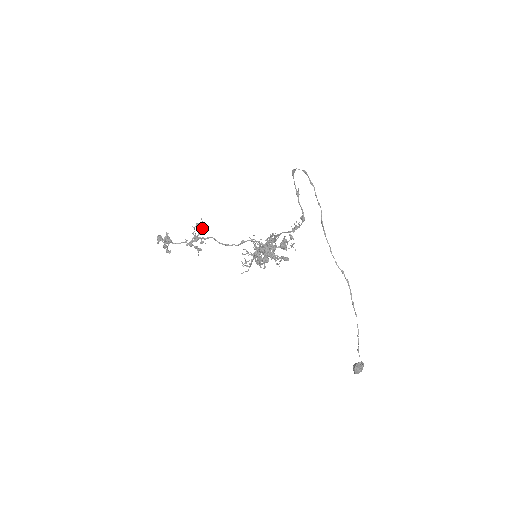
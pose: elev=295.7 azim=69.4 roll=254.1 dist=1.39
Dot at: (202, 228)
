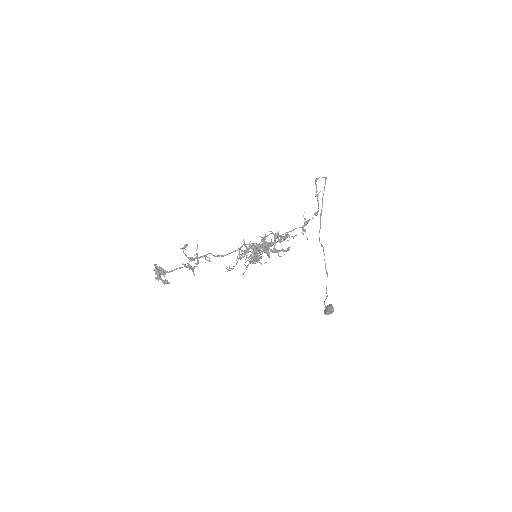
Dot at: (197, 247)
